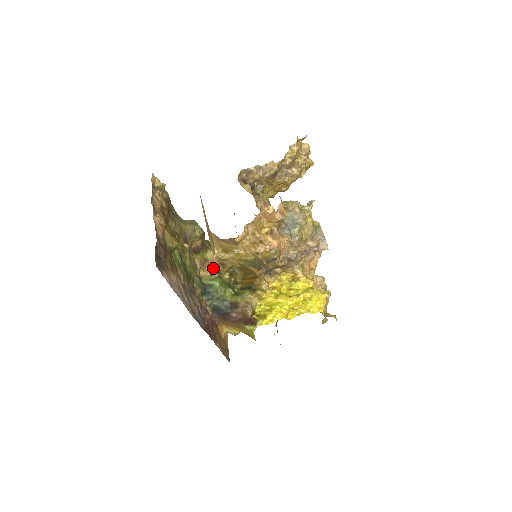
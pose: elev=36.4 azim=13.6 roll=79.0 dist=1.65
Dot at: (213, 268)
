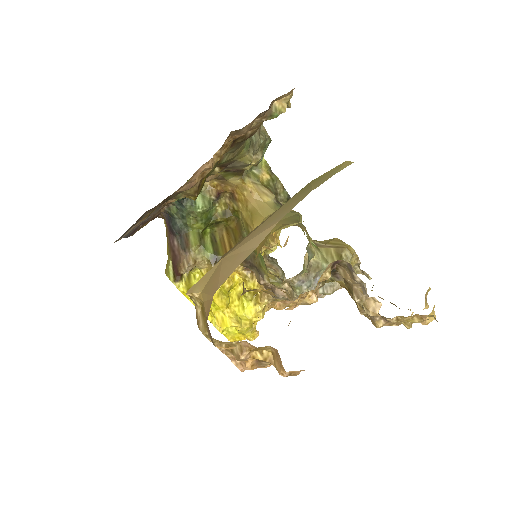
Dot at: (221, 187)
